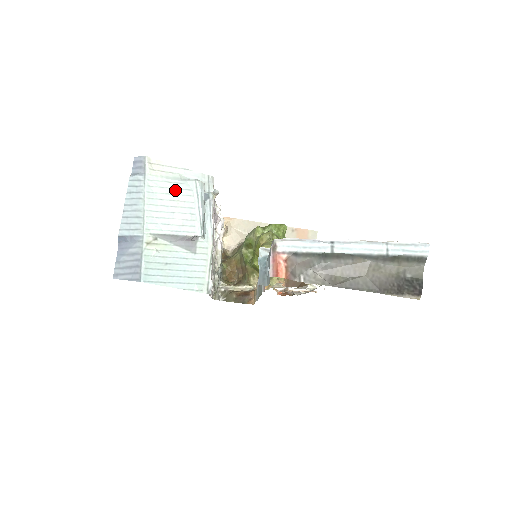
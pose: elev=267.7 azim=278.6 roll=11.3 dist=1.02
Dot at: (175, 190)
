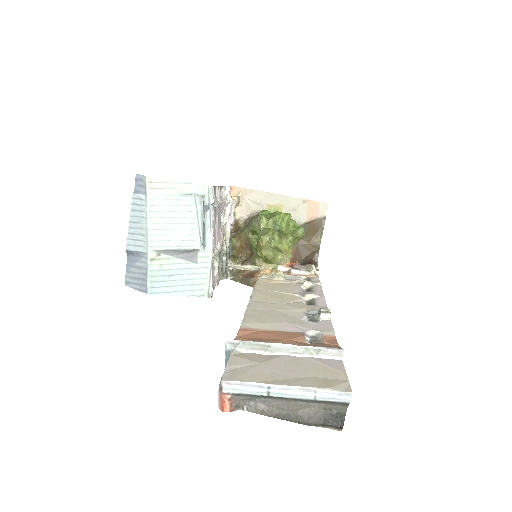
Dot at: (175, 207)
